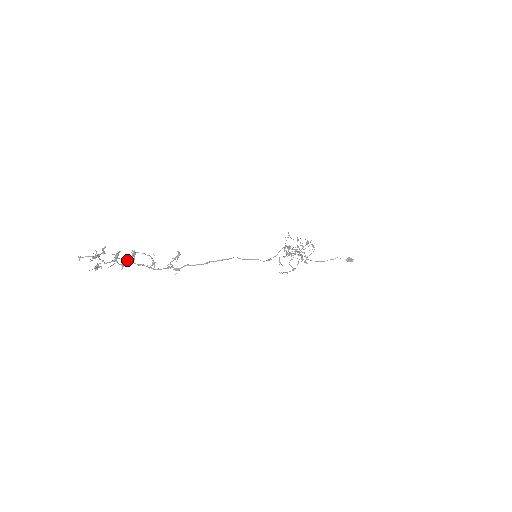
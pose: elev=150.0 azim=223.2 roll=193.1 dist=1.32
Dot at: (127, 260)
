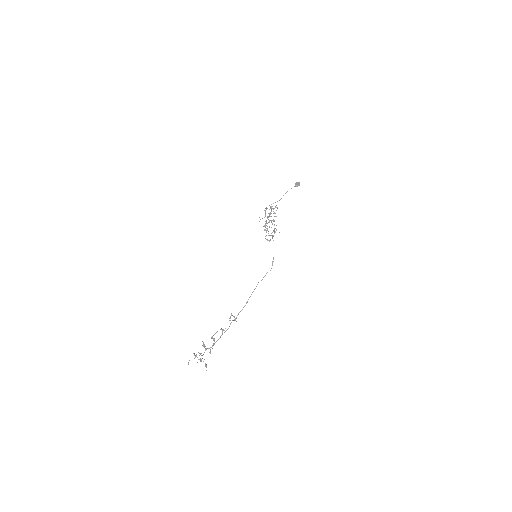
Dot at: (213, 345)
